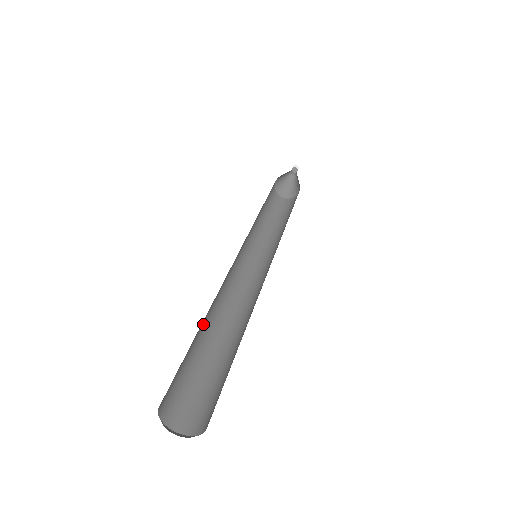
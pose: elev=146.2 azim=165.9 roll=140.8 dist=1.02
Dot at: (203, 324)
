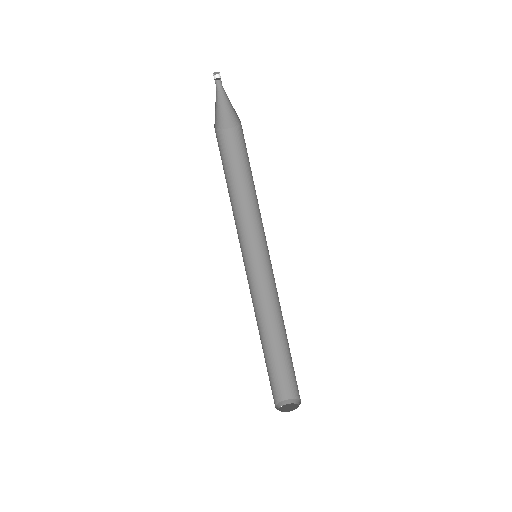
Dot at: (261, 341)
